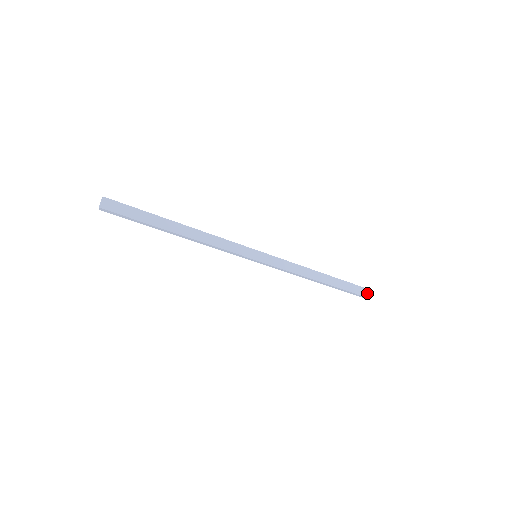
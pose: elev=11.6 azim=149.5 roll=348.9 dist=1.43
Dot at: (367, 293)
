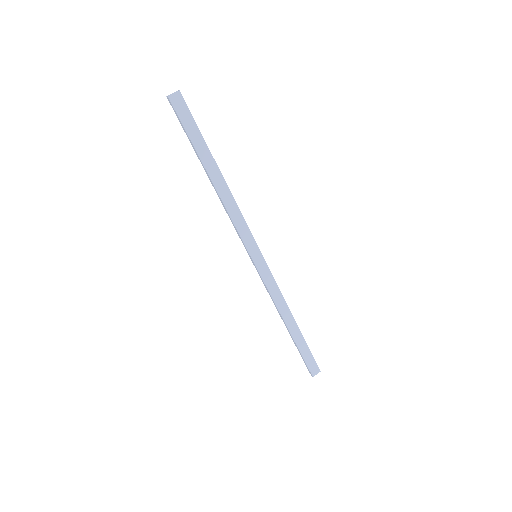
Dot at: (315, 370)
